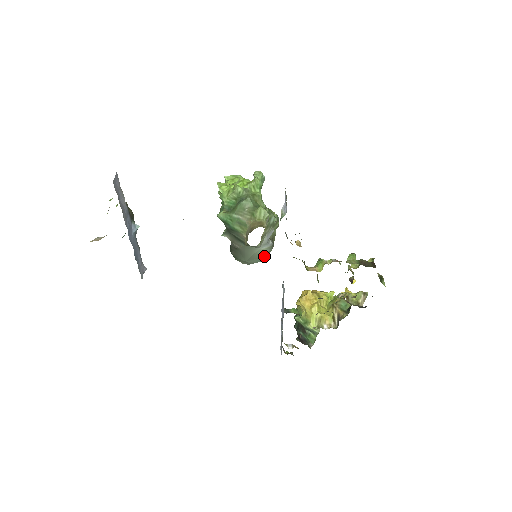
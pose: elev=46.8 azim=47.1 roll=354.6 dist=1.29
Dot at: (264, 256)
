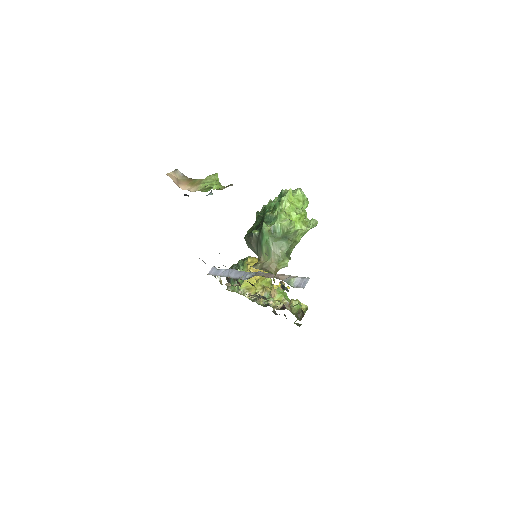
Dot at: occluded
